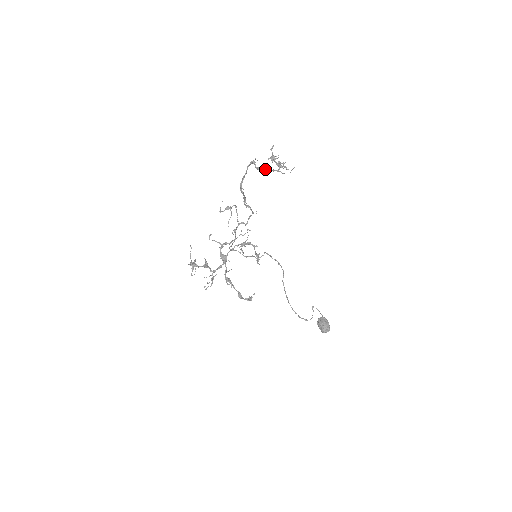
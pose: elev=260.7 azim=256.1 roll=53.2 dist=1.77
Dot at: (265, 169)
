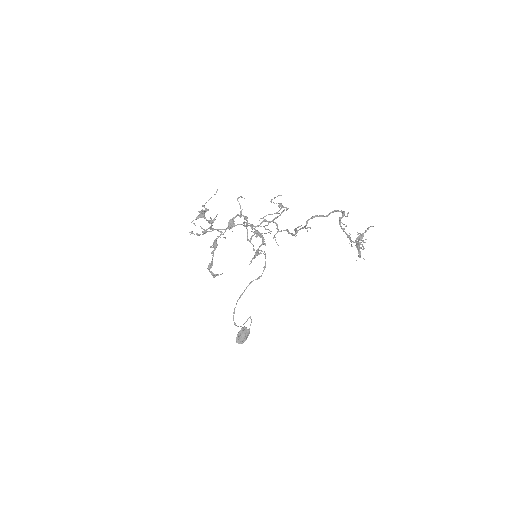
Dot at: (344, 228)
